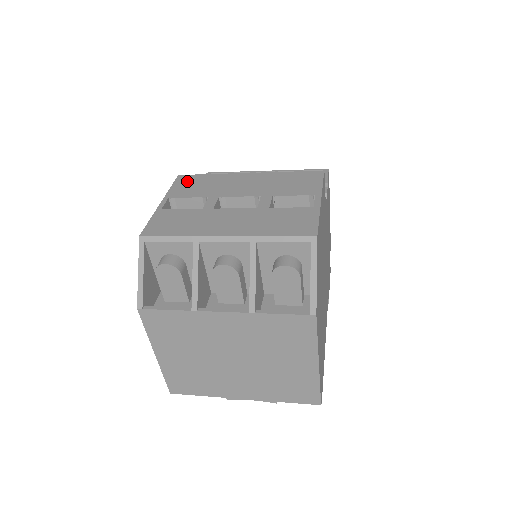
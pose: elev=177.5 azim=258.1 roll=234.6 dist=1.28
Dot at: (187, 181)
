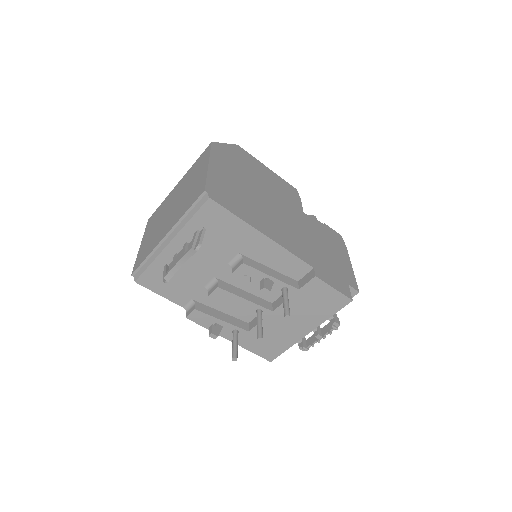
Dot at: occluded
